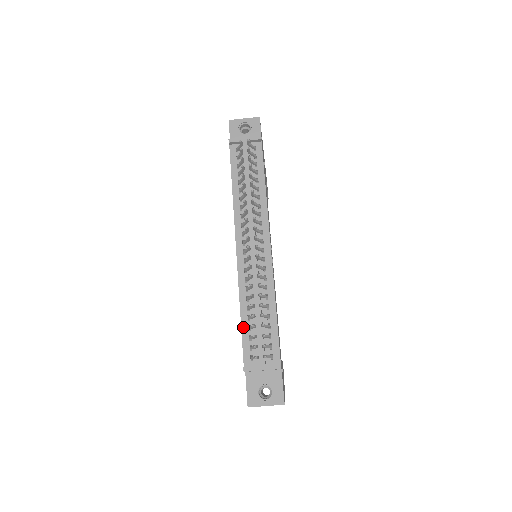
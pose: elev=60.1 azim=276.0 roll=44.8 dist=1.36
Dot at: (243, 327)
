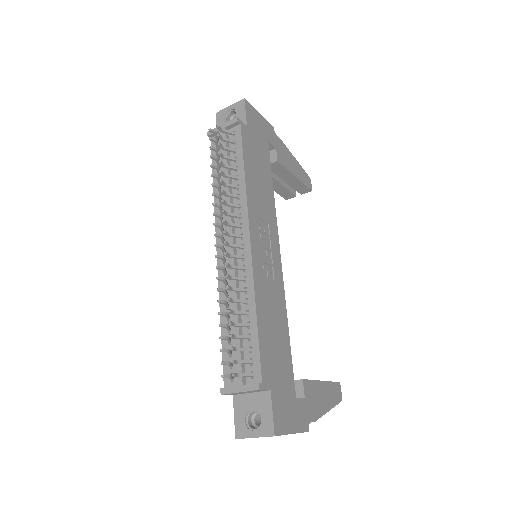
Dot at: (223, 341)
